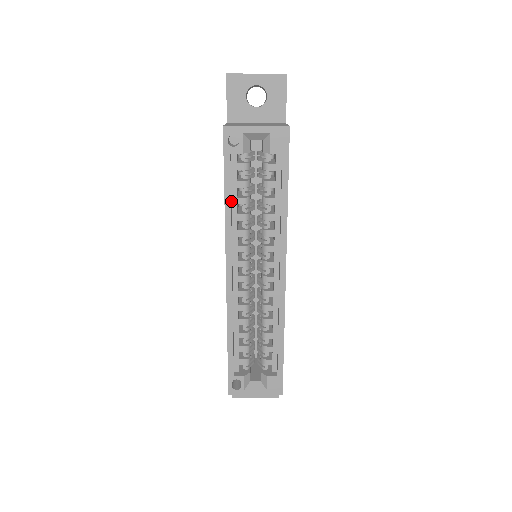
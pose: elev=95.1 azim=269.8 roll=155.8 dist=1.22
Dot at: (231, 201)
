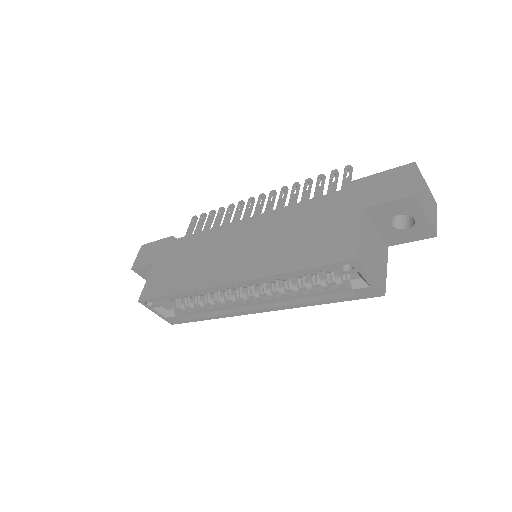
Dot at: occluded
